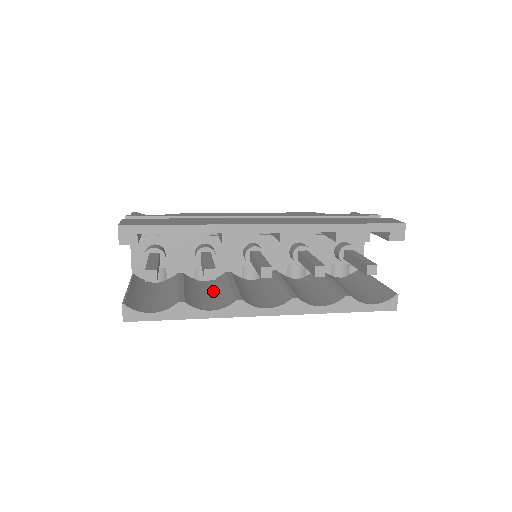
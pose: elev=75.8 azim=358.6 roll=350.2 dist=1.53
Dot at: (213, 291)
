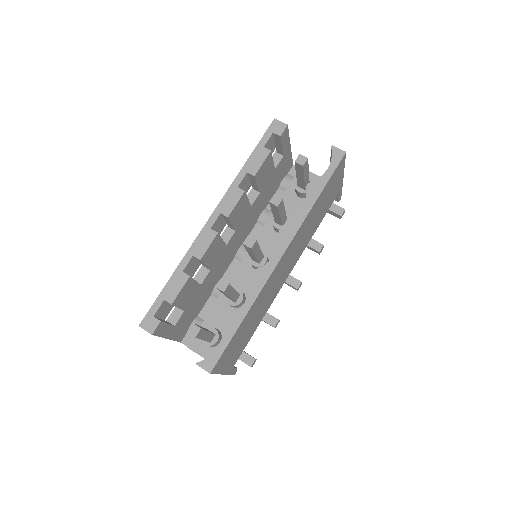
Dot at: occluded
